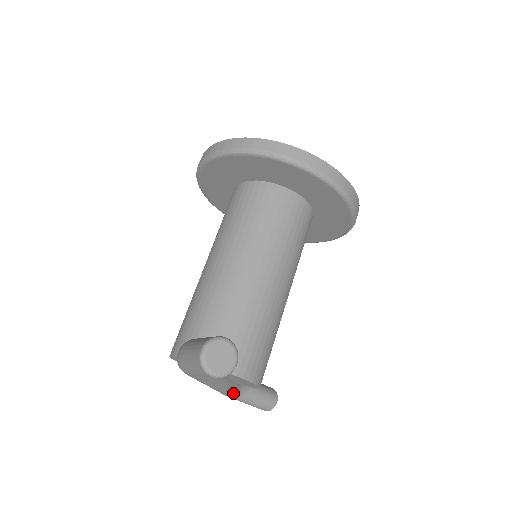
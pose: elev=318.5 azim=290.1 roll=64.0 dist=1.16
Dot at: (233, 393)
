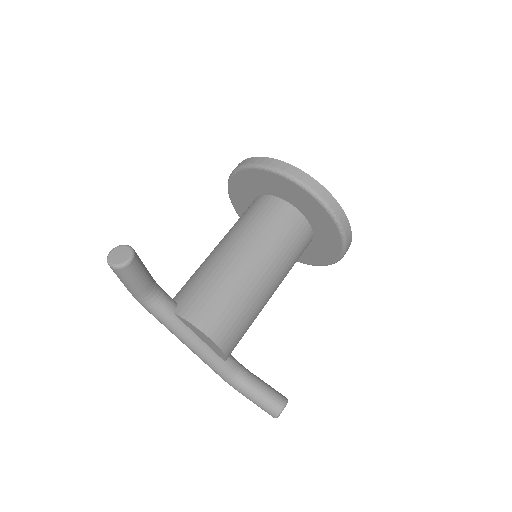
Dot at: (227, 376)
